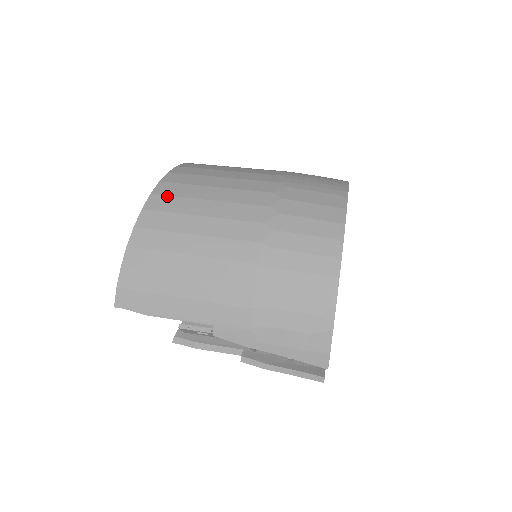
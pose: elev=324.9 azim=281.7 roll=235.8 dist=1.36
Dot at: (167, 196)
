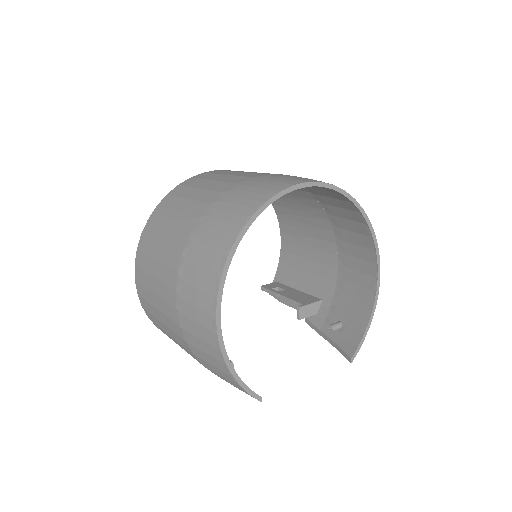
Dot at: (142, 253)
